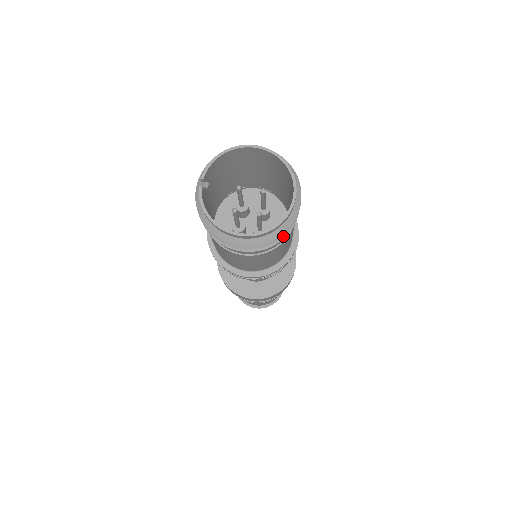
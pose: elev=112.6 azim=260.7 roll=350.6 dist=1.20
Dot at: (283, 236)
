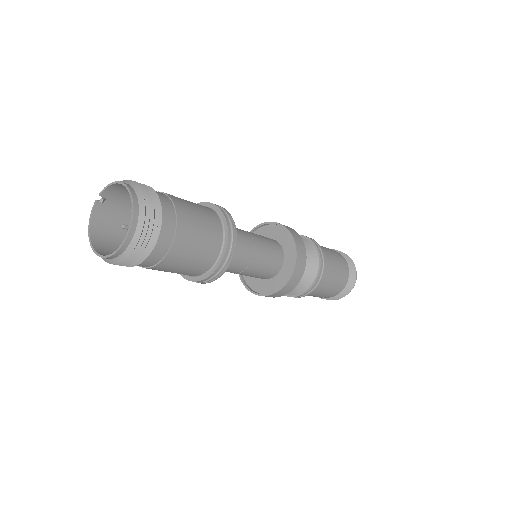
Dot at: (130, 265)
